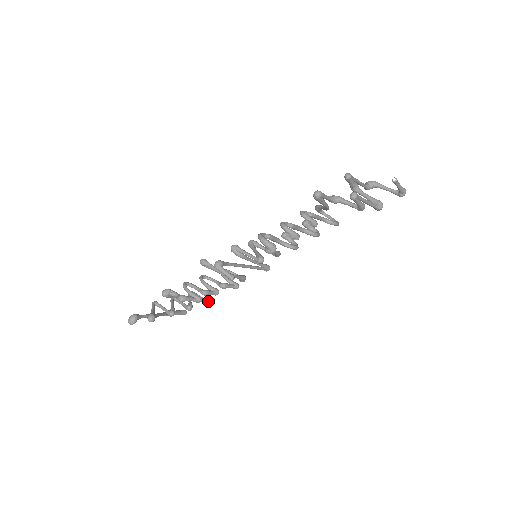
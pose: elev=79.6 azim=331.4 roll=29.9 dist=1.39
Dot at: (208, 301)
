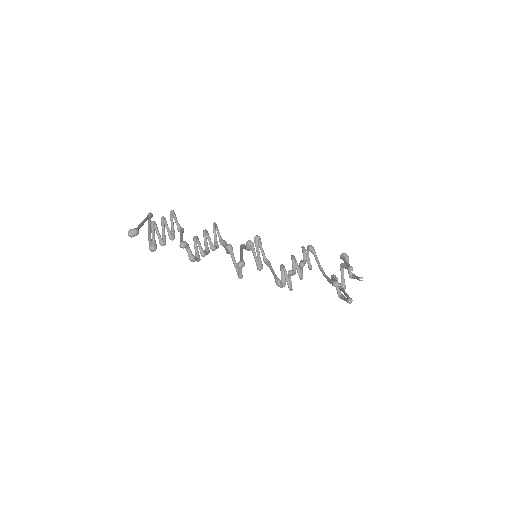
Dot at: (183, 232)
